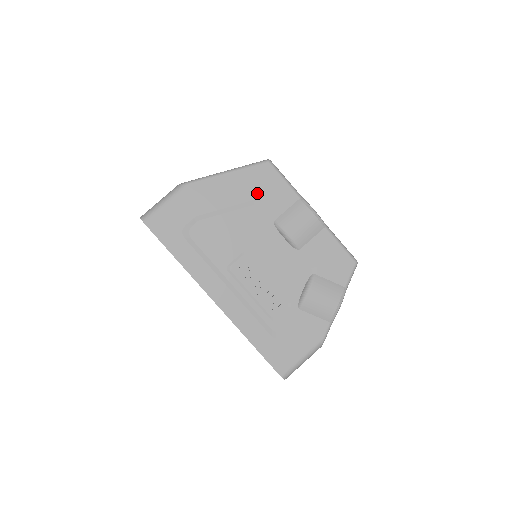
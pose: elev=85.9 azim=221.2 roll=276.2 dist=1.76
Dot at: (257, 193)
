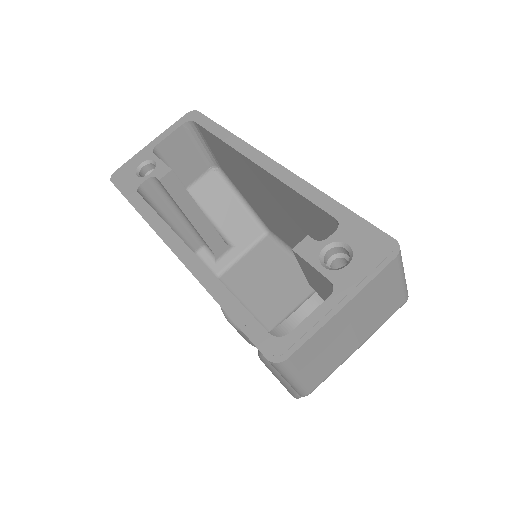
Dot at: occluded
